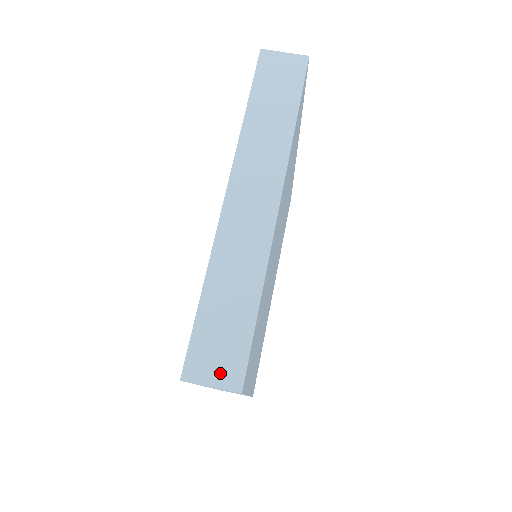
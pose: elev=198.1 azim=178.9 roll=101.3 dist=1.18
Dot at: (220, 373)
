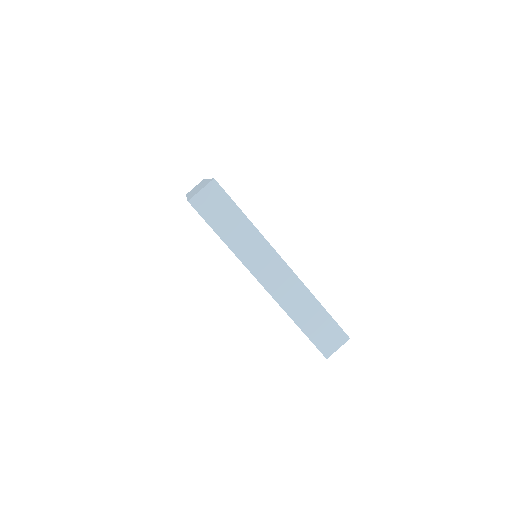
Dot at: occluded
